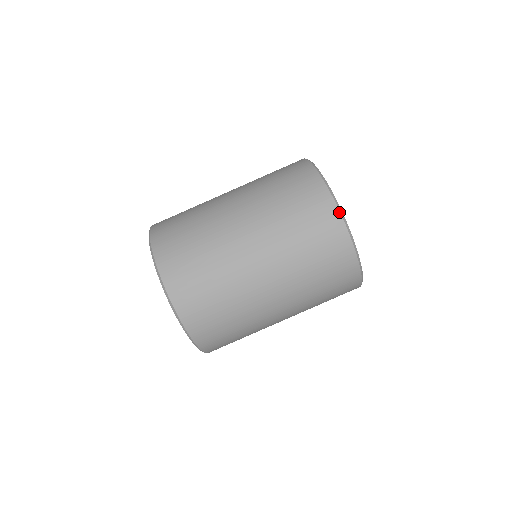
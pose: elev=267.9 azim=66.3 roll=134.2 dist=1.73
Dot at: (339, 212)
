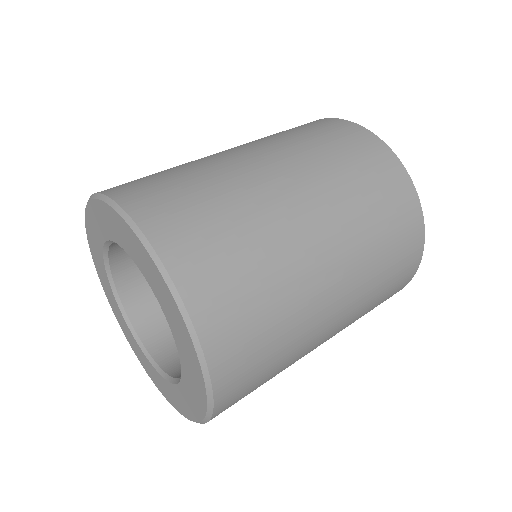
Dot at: (359, 125)
